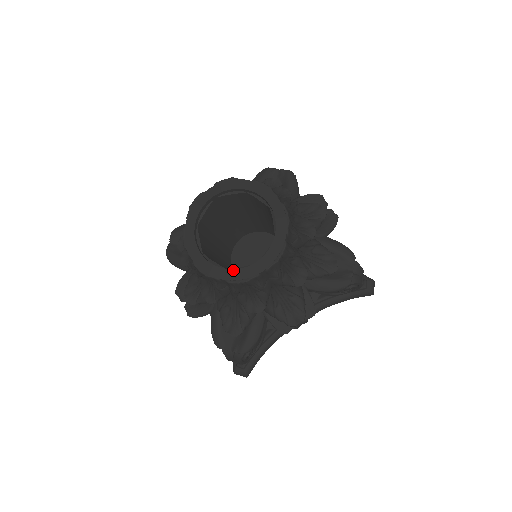
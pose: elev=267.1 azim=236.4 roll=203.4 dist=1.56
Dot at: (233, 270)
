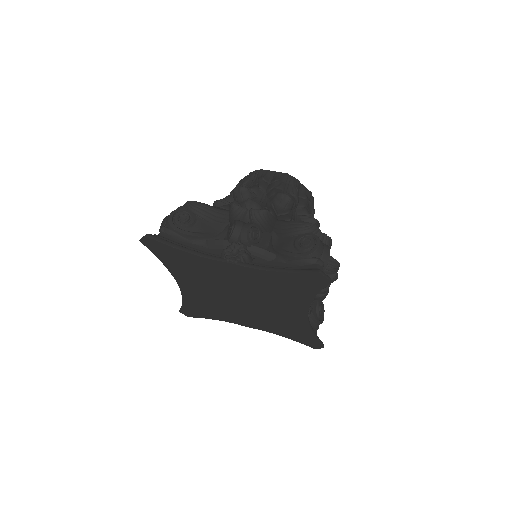
Dot at: occluded
